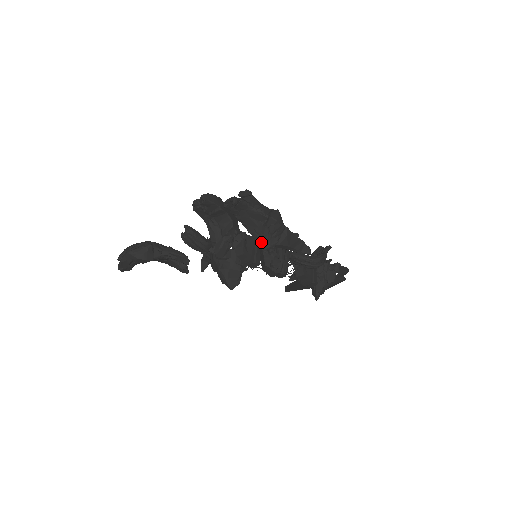
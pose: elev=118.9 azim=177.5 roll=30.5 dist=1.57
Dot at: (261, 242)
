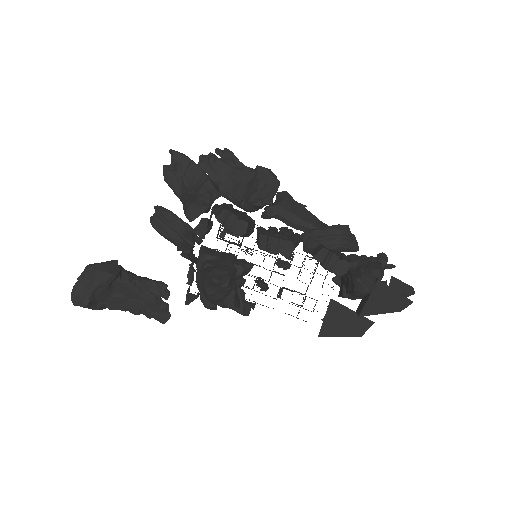
Dot at: (249, 199)
